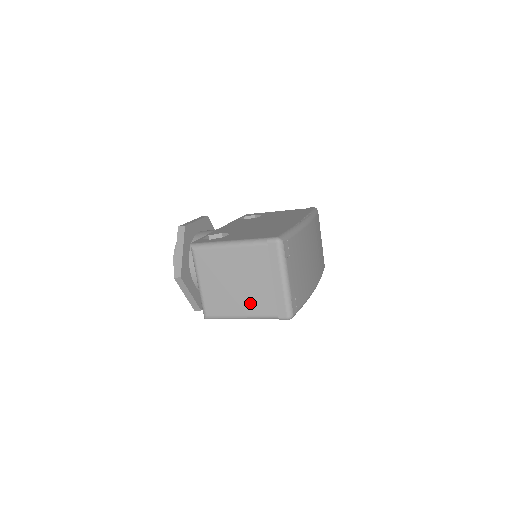
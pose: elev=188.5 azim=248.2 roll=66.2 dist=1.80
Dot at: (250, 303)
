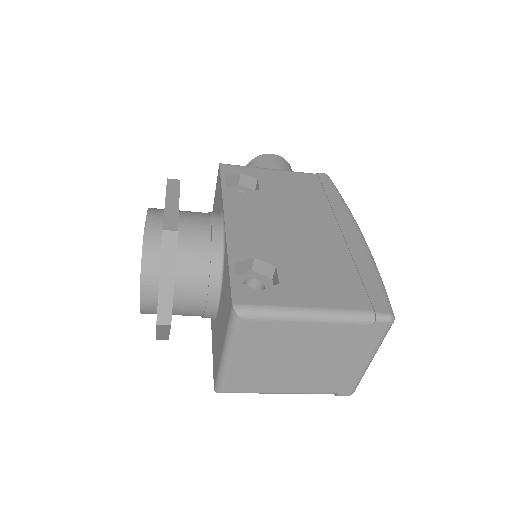
Dot at: (305, 381)
